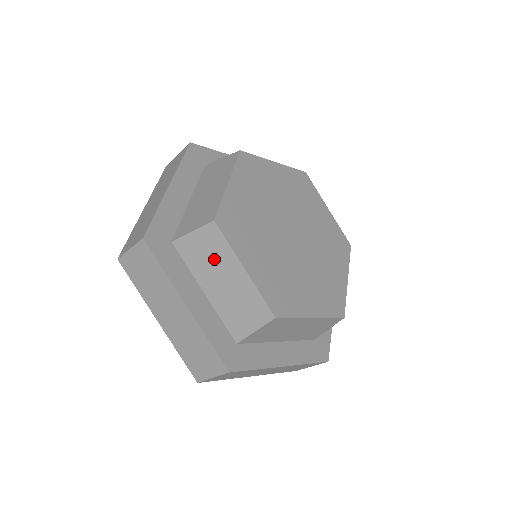
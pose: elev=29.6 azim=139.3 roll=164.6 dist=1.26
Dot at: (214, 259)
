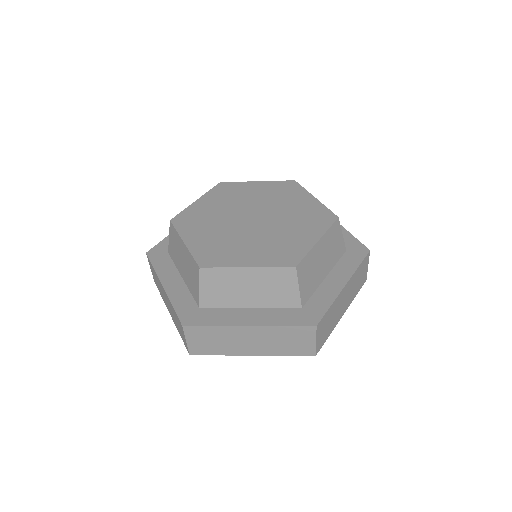
Dot at: (177, 248)
